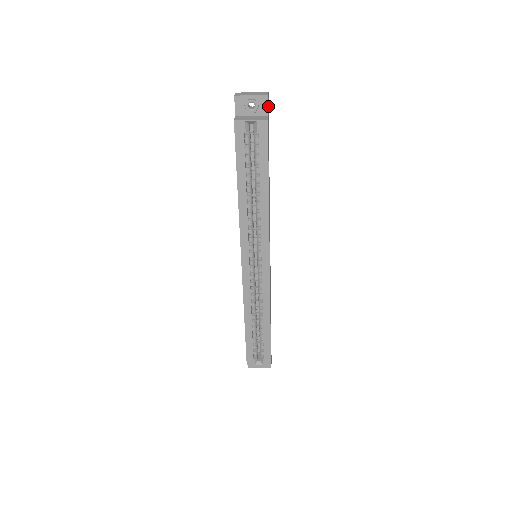
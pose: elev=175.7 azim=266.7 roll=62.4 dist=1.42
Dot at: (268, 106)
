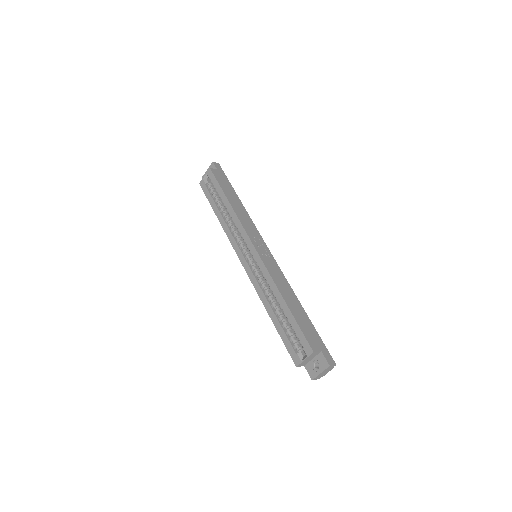
Dot at: (218, 168)
